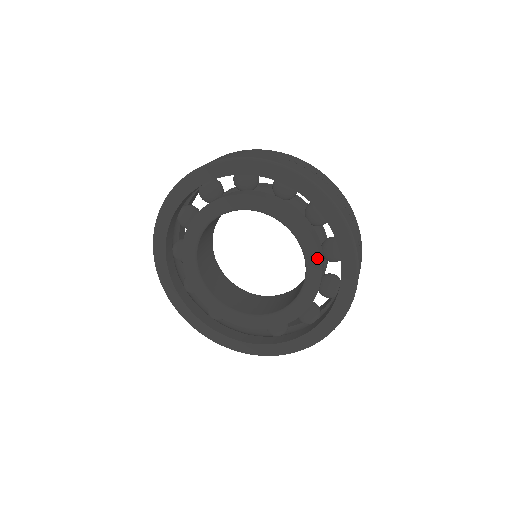
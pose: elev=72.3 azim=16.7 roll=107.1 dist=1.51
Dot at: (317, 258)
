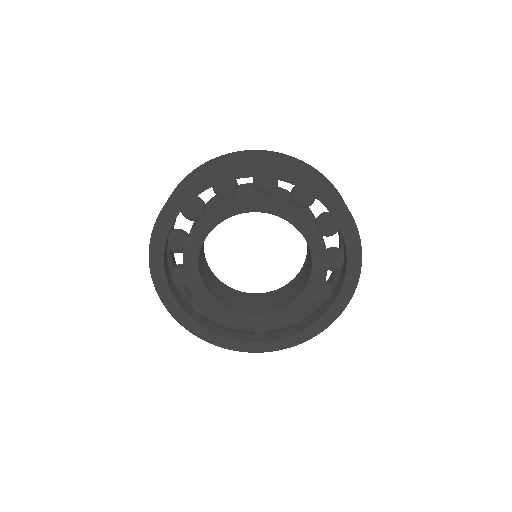
Dot at: (324, 267)
